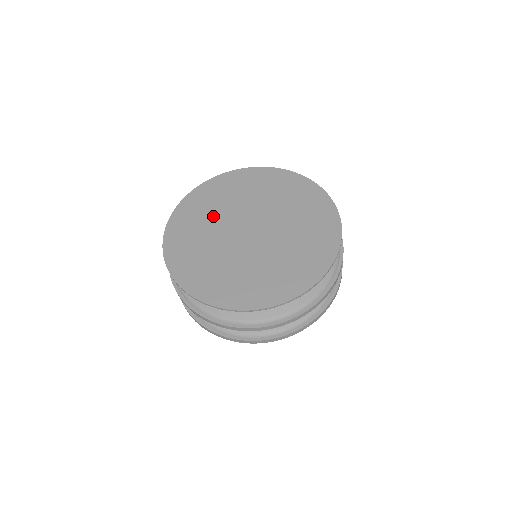
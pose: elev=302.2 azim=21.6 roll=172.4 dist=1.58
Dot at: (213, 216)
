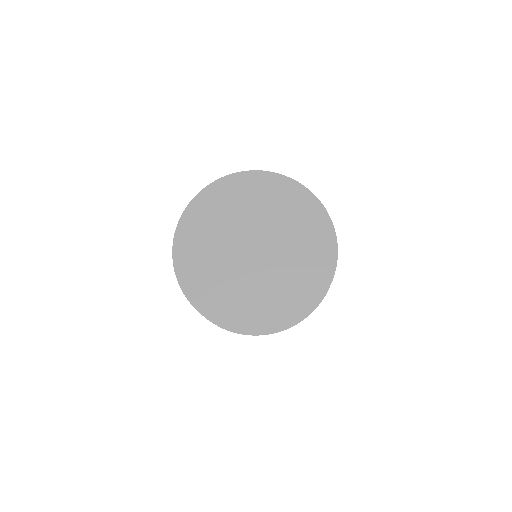
Dot at: (252, 209)
